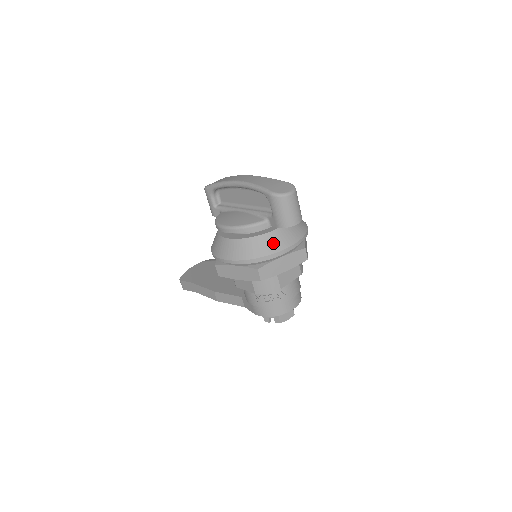
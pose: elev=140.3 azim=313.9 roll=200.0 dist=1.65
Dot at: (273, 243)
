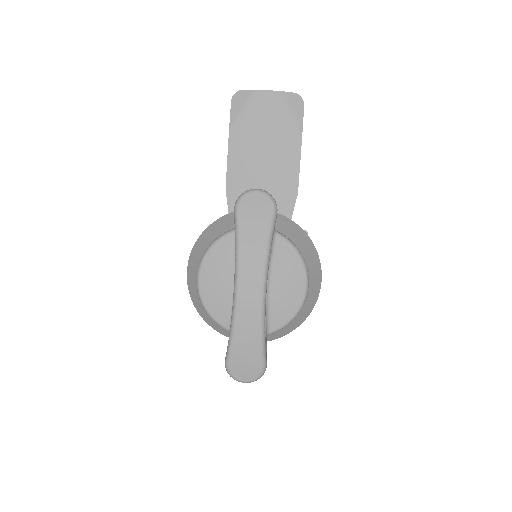
Dot at: (227, 332)
